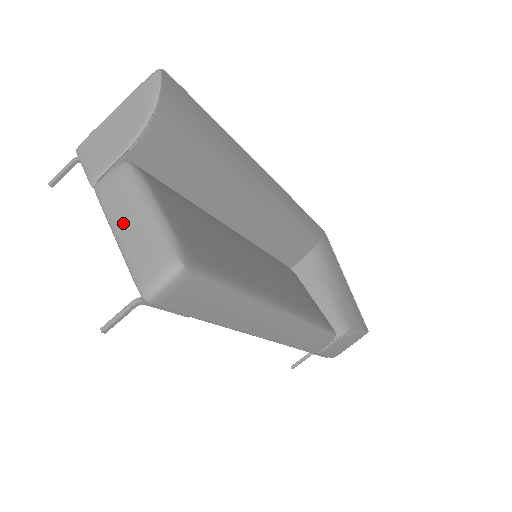
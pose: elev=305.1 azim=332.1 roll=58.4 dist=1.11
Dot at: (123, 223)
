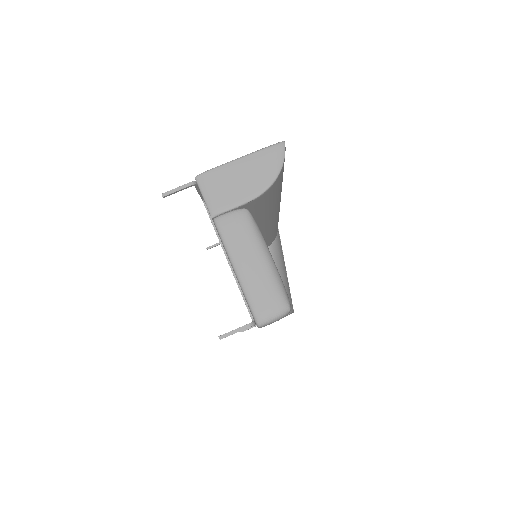
Dot at: (245, 263)
